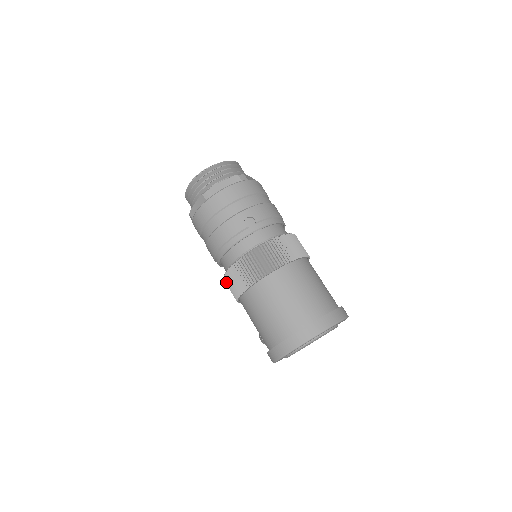
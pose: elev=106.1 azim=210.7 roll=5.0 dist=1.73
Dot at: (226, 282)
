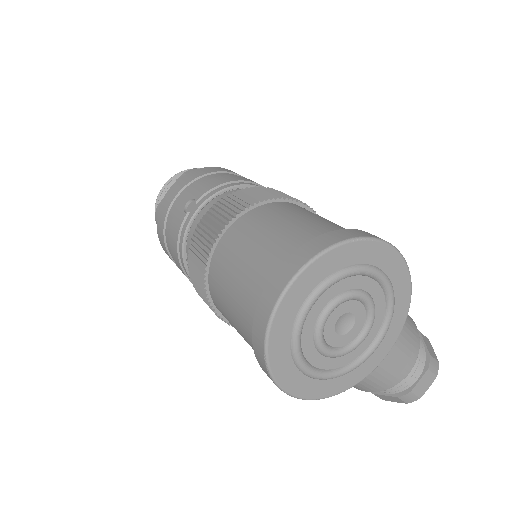
Dot at: occluded
